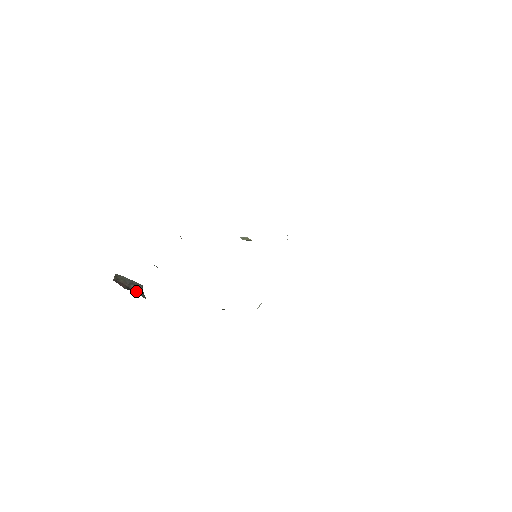
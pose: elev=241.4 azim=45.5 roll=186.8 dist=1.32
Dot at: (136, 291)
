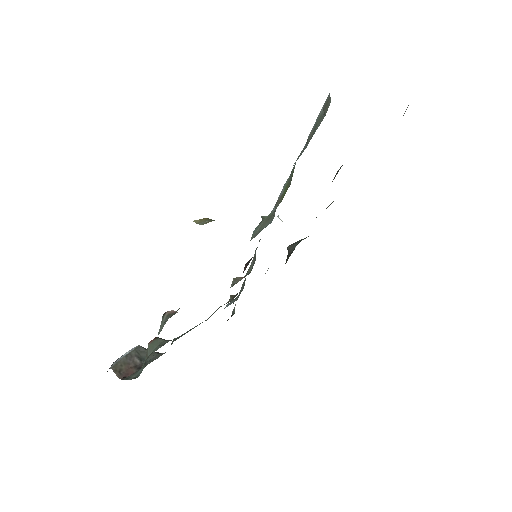
Dot at: (144, 360)
